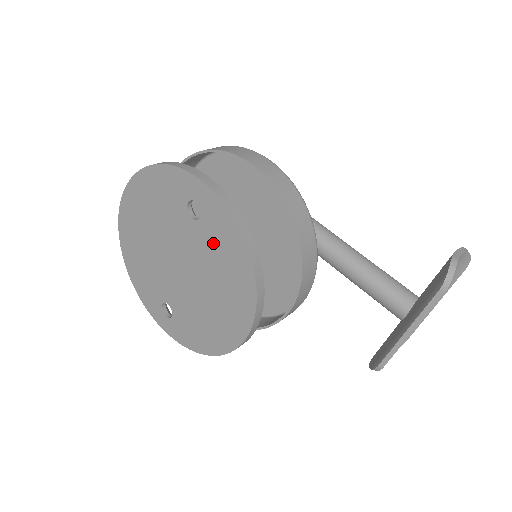
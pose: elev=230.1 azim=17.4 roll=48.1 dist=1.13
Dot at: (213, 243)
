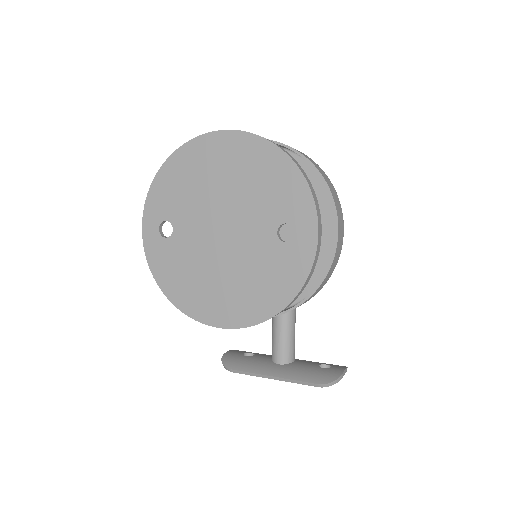
Dot at: (271, 265)
